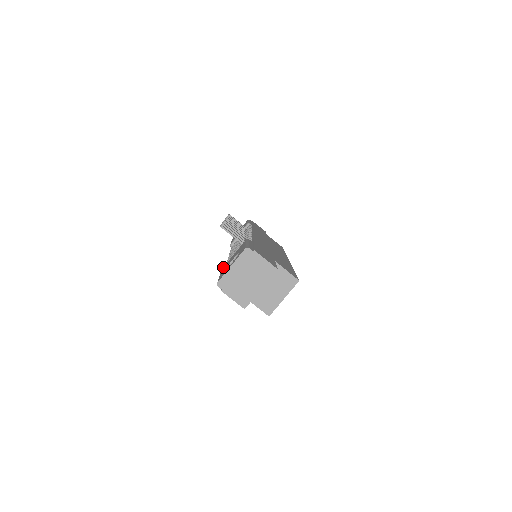
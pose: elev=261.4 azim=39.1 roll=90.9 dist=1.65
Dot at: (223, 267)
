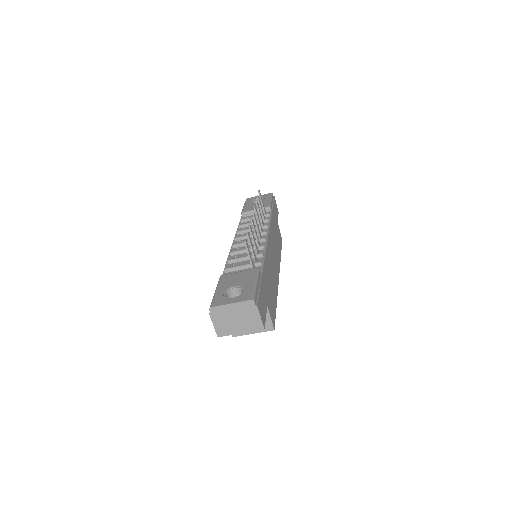
Dot at: (224, 275)
